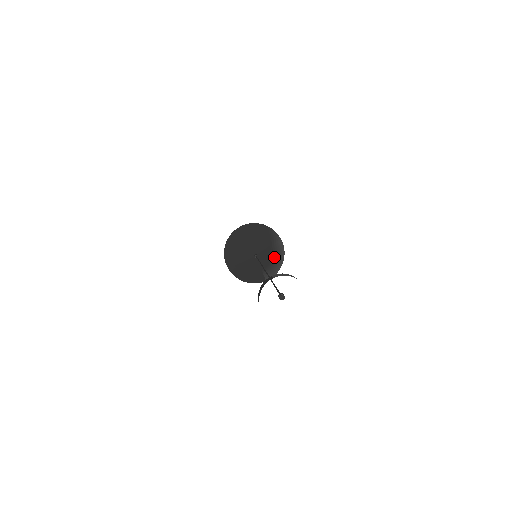
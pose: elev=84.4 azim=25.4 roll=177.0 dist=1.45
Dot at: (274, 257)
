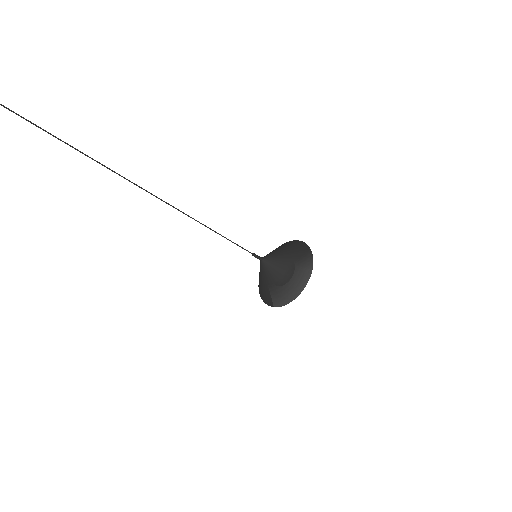
Dot at: (287, 280)
